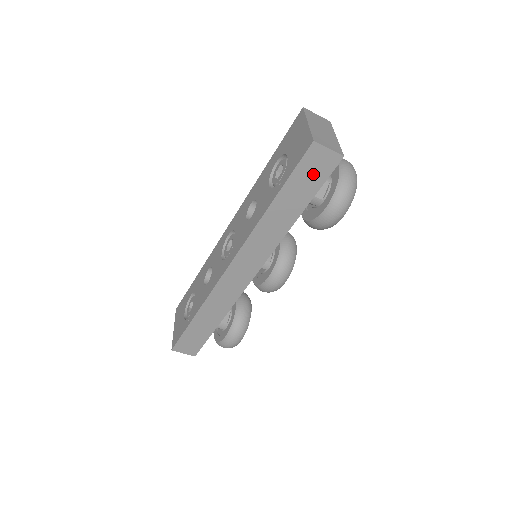
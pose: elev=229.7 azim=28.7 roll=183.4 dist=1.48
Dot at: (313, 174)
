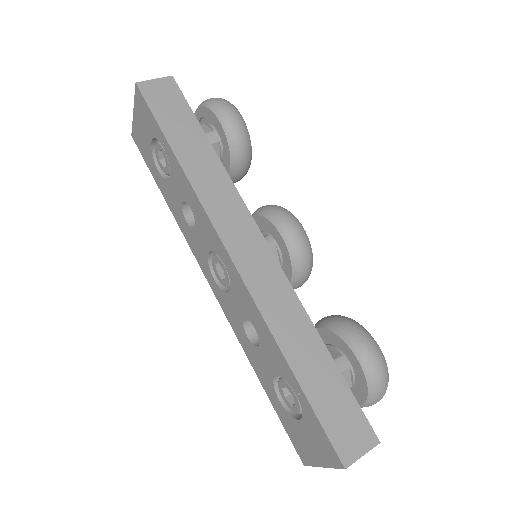
Dot at: (171, 105)
